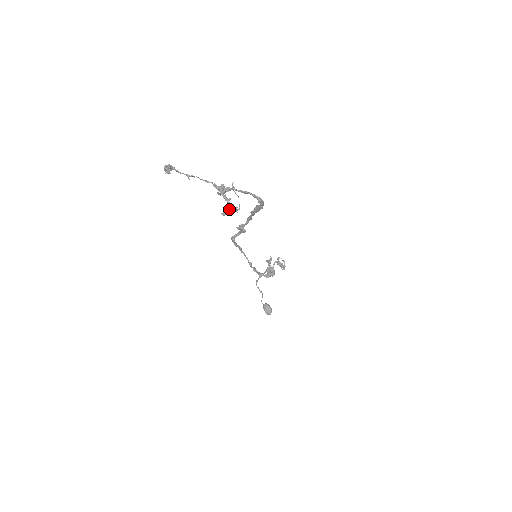
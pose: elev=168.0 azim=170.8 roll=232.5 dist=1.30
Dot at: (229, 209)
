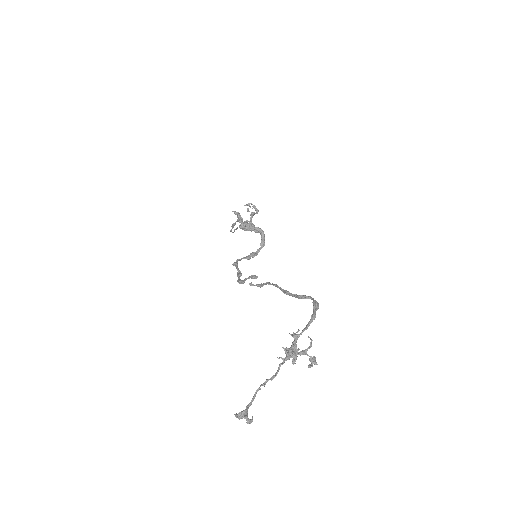
Dot at: (310, 357)
